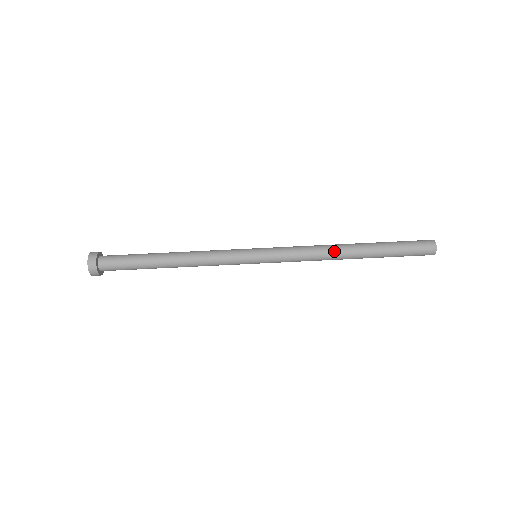
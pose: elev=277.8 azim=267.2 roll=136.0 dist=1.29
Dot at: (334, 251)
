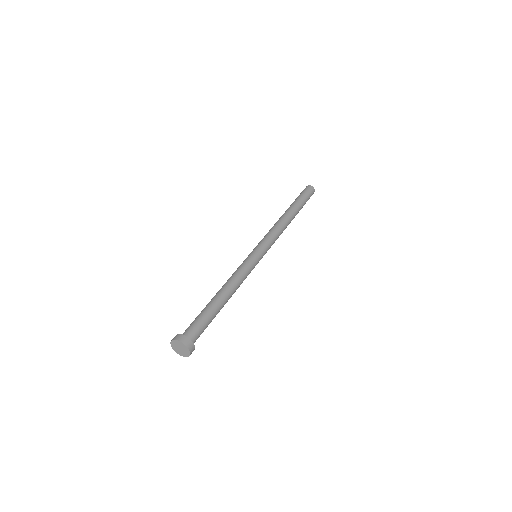
Dot at: (284, 221)
